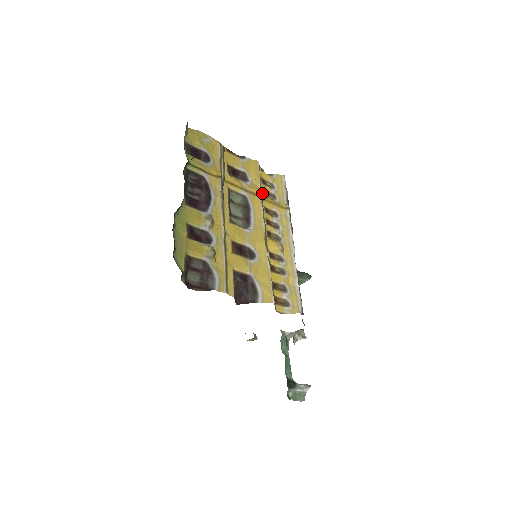
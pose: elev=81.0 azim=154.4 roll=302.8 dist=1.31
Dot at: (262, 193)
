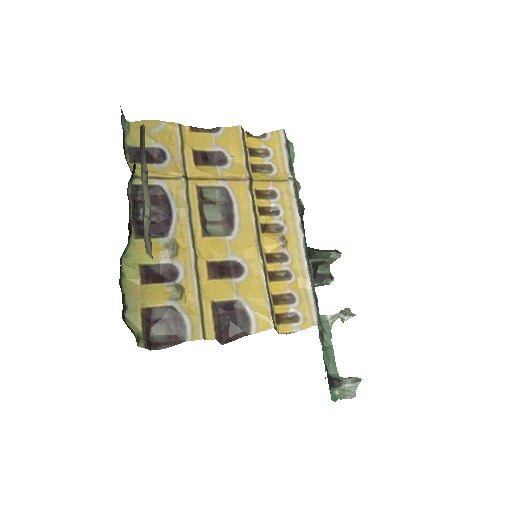
Dot at: (250, 171)
